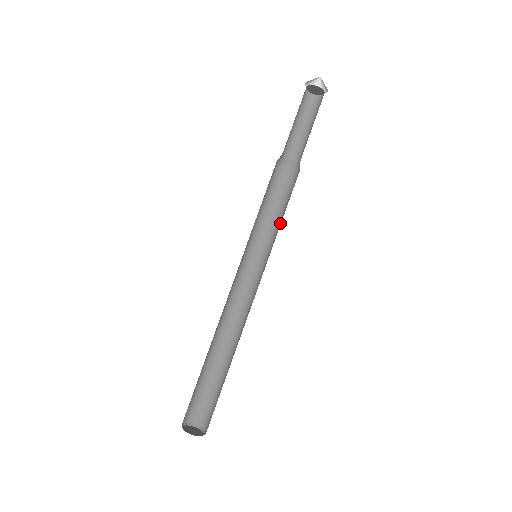
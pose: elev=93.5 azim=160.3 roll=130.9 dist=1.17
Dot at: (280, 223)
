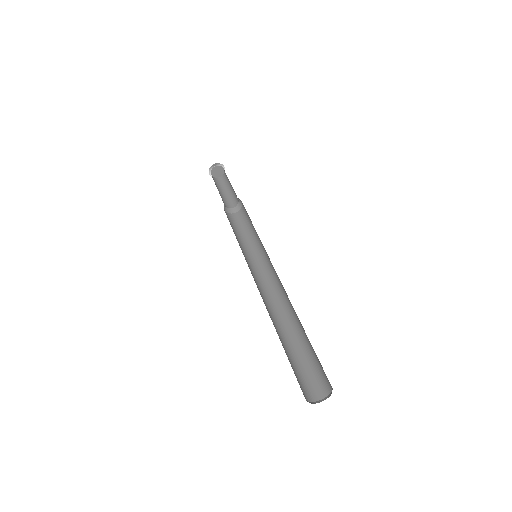
Dot at: occluded
